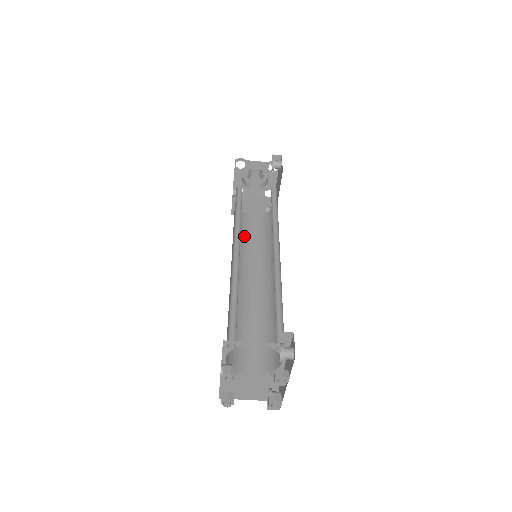
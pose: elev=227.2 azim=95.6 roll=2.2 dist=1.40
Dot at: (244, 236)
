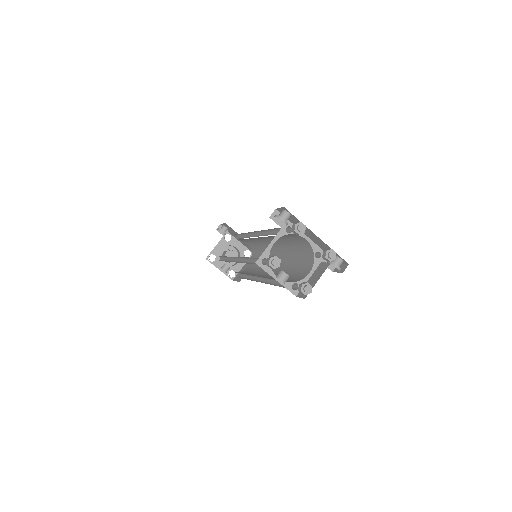
Dot at: (251, 272)
